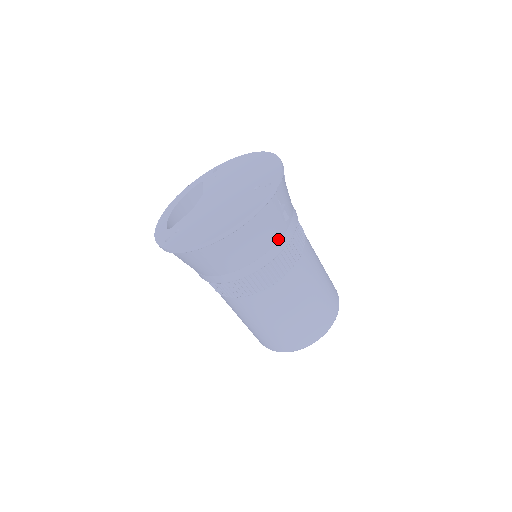
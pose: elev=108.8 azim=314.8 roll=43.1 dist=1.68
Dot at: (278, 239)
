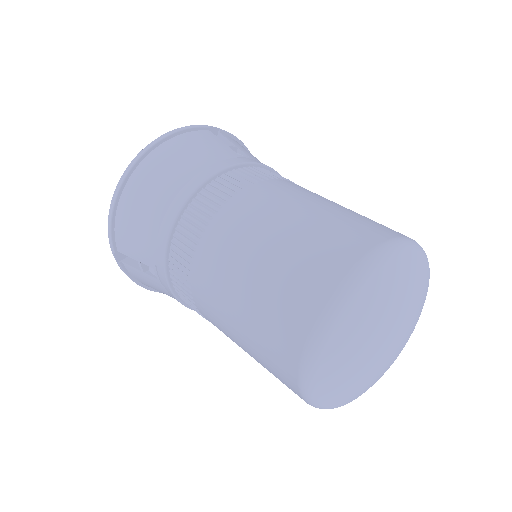
Dot at: (222, 160)
